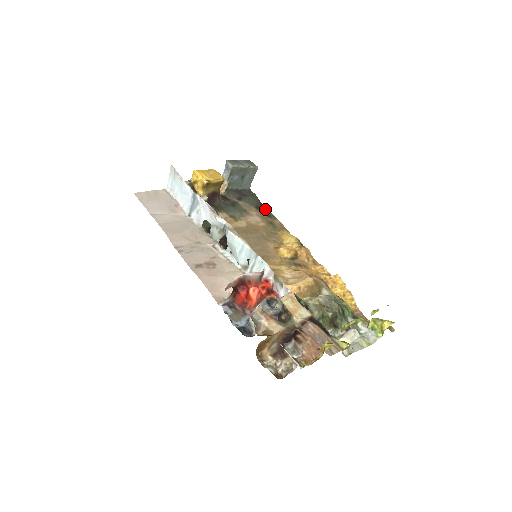
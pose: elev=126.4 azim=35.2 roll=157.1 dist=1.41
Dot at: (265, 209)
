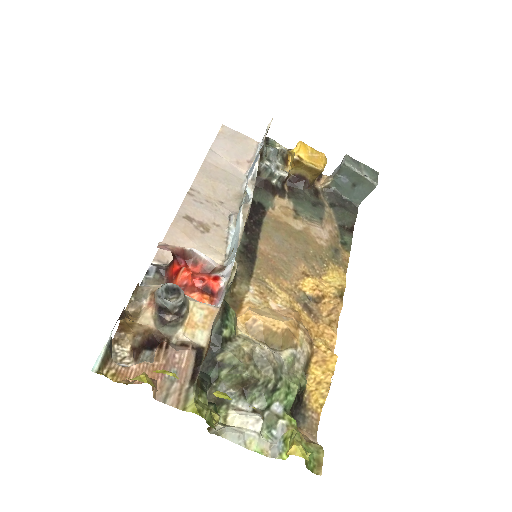
Dot at: (349, 234)
